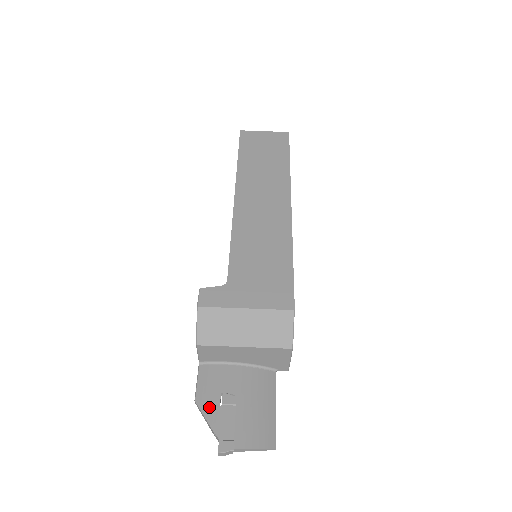
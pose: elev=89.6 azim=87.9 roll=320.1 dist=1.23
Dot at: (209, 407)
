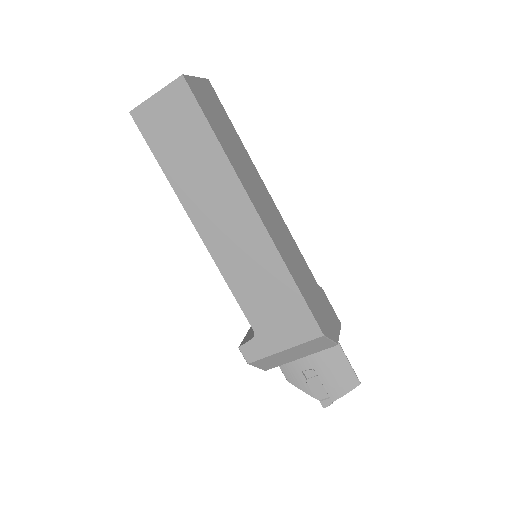
Dot at: (300, 383)
